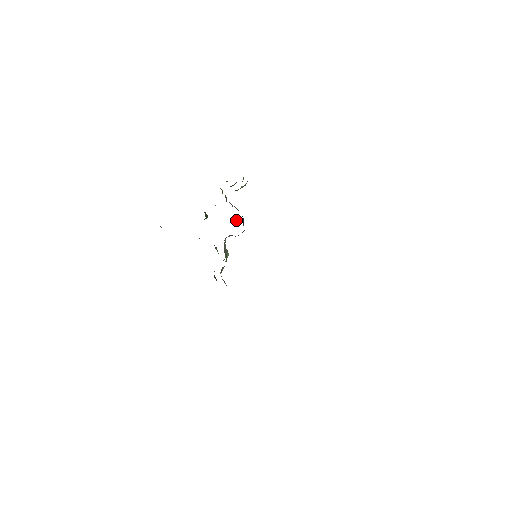
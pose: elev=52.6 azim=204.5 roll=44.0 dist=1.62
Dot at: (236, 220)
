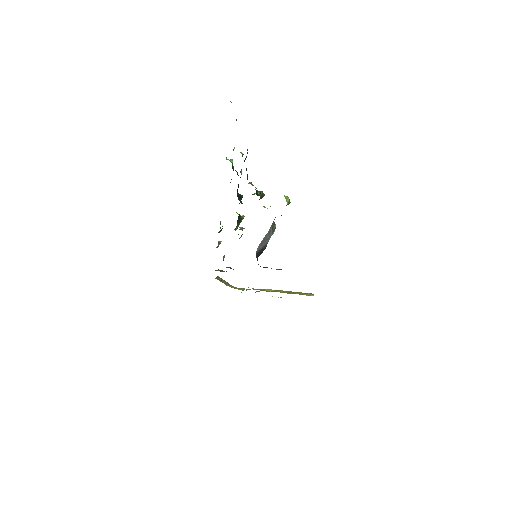
Dot at: occluded
